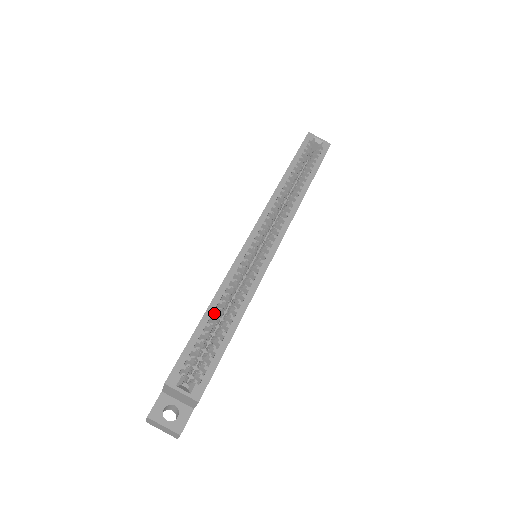
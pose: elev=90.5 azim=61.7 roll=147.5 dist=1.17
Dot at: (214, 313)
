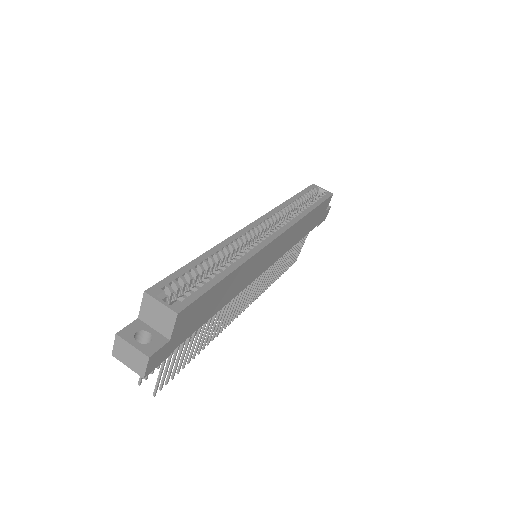
Dot at: occluded
